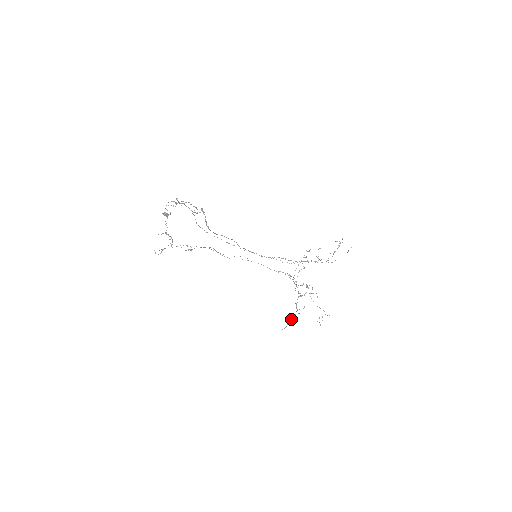
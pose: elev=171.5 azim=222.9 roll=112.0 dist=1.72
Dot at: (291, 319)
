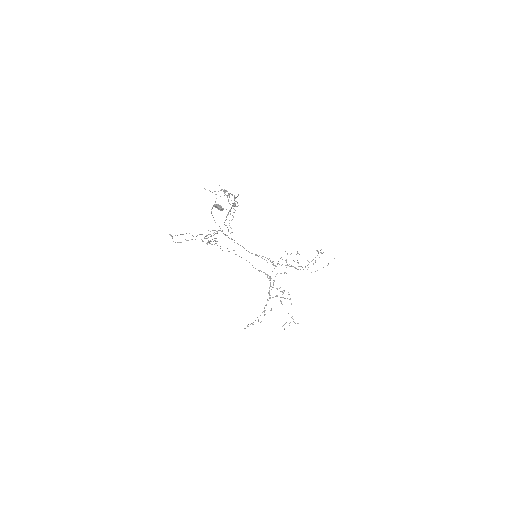
Dot at: occluded
